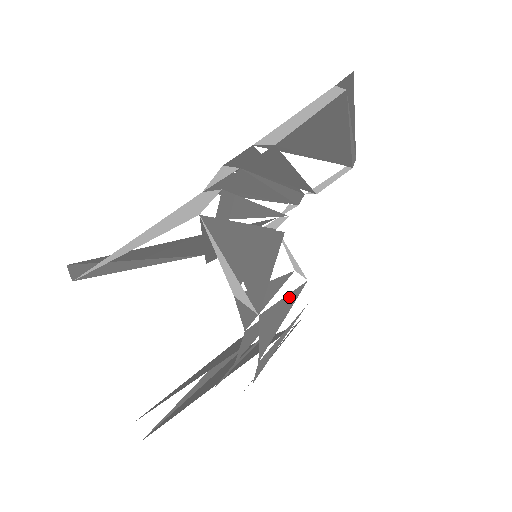
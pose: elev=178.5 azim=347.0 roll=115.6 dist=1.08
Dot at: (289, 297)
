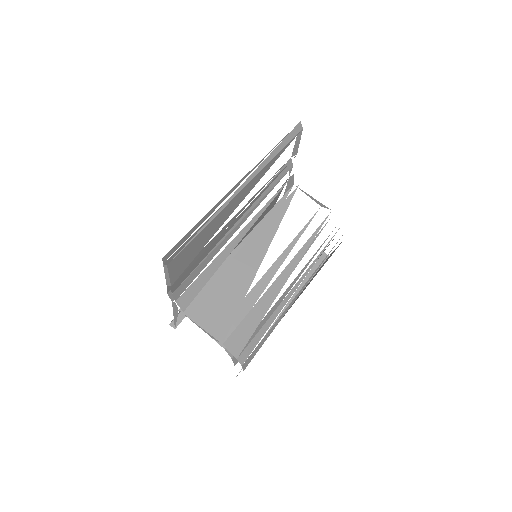
Dot at: (279, 278)
